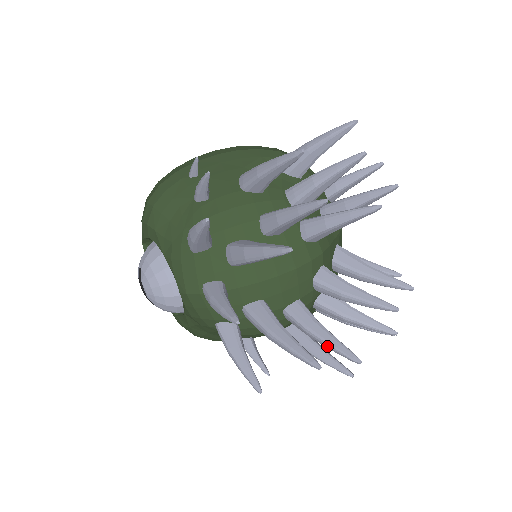
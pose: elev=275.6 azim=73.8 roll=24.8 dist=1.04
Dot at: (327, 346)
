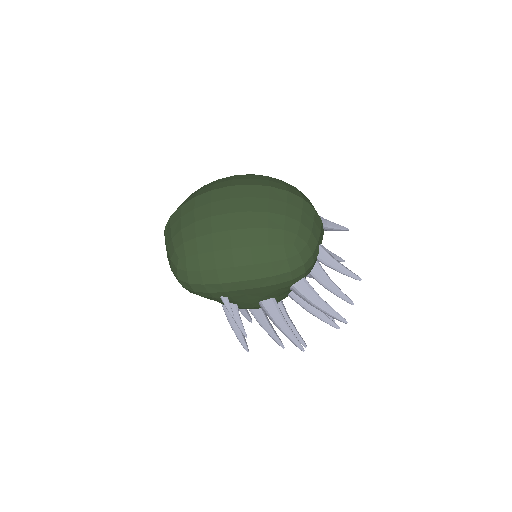
Dot at: occluded
